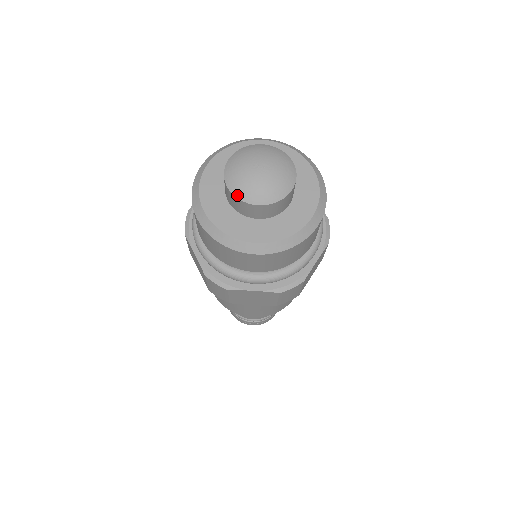
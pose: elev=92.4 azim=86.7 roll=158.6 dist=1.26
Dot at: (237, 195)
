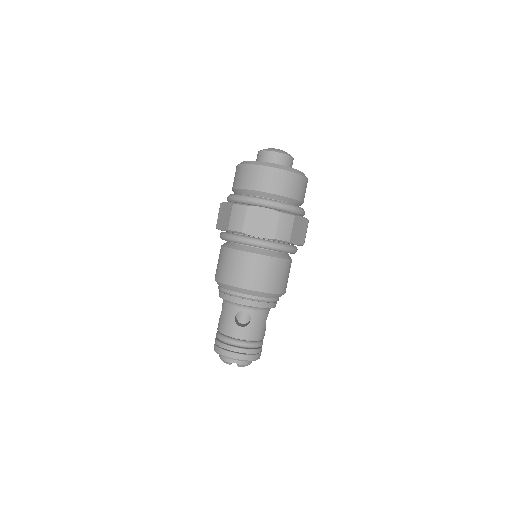
Dot at: (265, 150)
